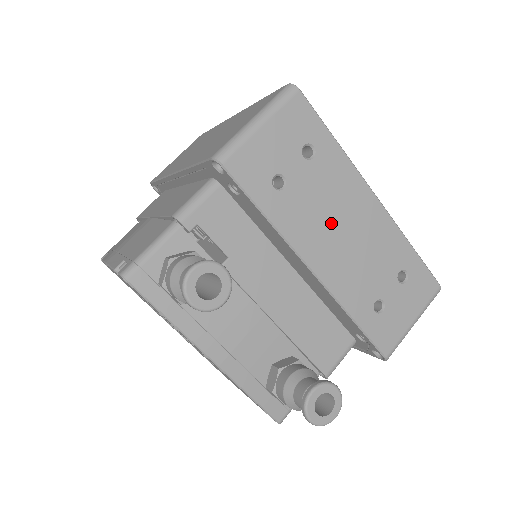
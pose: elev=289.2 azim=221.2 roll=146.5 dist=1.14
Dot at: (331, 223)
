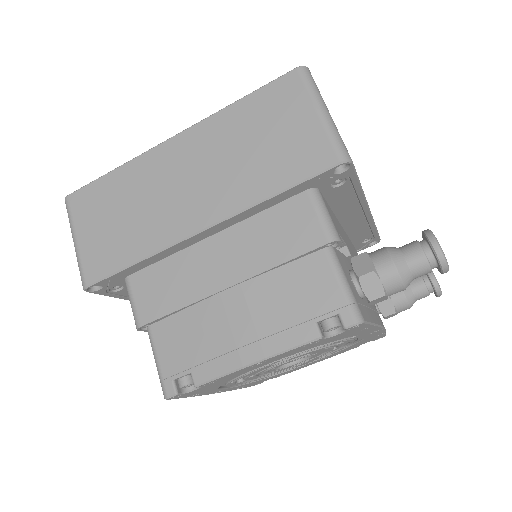
Dot at: occluded
